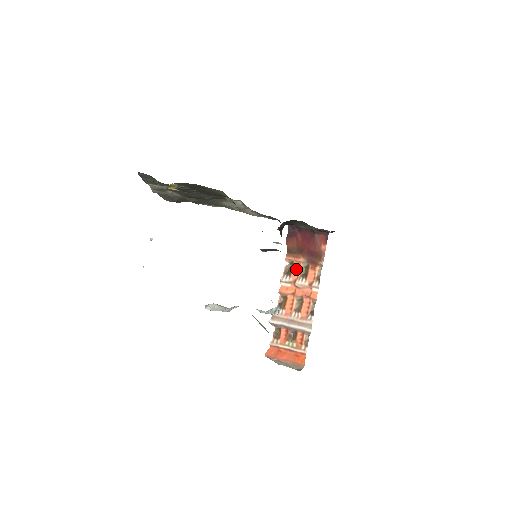
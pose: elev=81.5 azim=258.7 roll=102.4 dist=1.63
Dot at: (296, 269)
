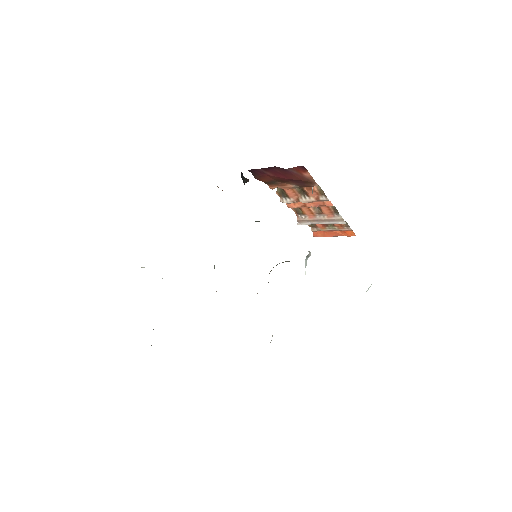
Dot at: (290, 192)
